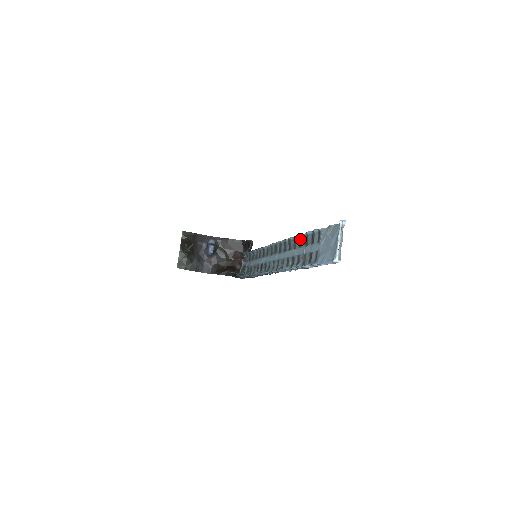
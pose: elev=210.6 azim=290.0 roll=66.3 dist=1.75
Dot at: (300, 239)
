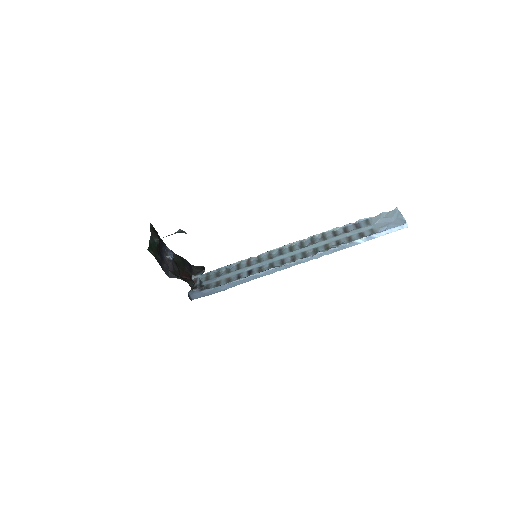
Dot at: (334, 232)
